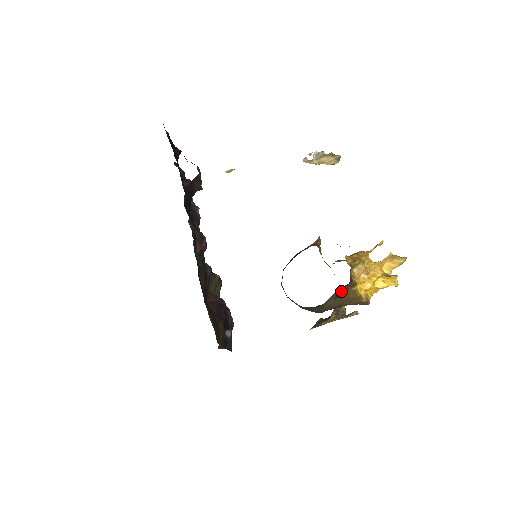
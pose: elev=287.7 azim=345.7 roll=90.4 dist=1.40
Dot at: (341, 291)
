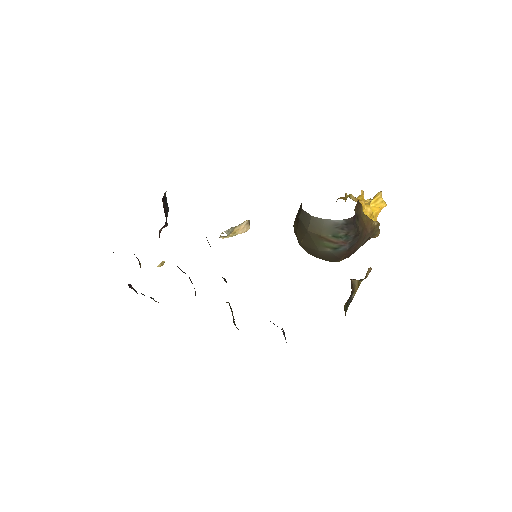
Dot at: (357, 212)
